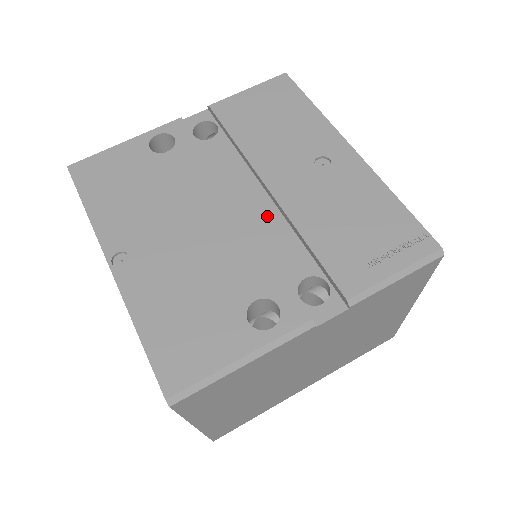
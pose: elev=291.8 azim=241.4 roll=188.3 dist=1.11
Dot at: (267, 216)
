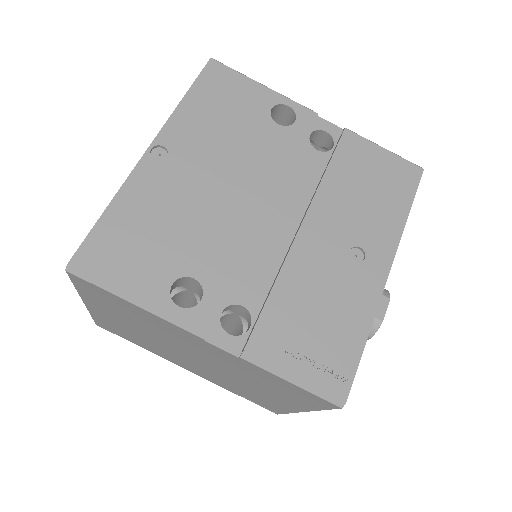
Dot at: (277, 240)
